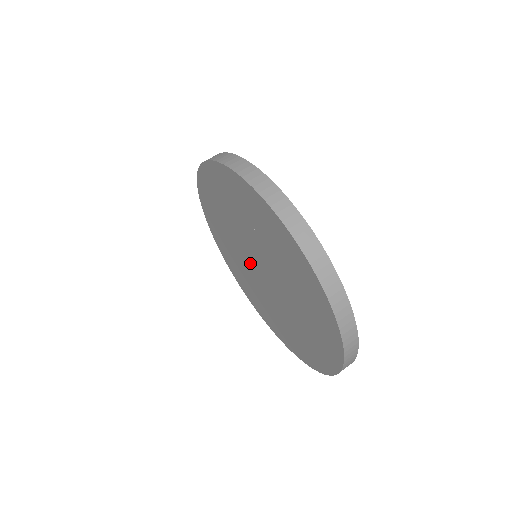
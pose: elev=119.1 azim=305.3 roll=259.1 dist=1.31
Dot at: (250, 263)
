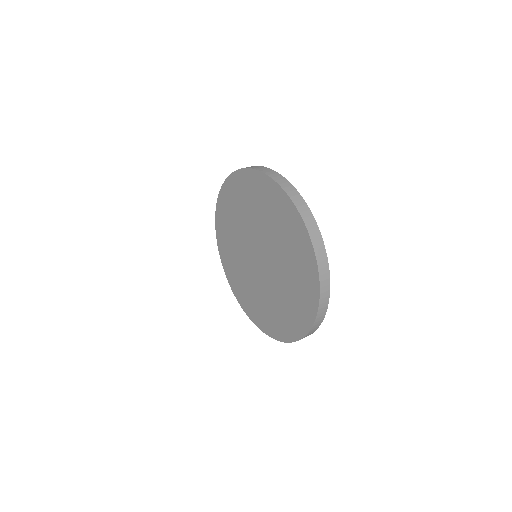
Dot at: (255, 268)
